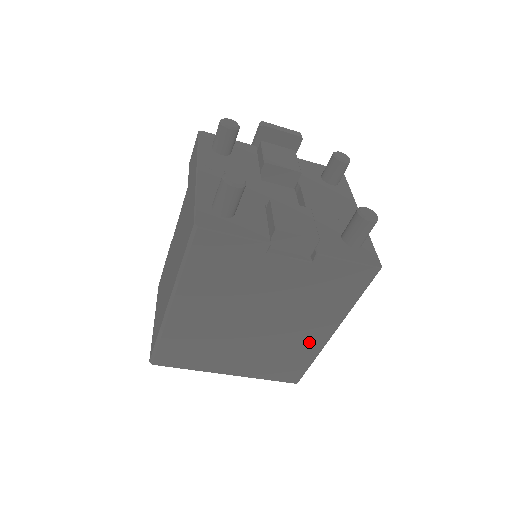
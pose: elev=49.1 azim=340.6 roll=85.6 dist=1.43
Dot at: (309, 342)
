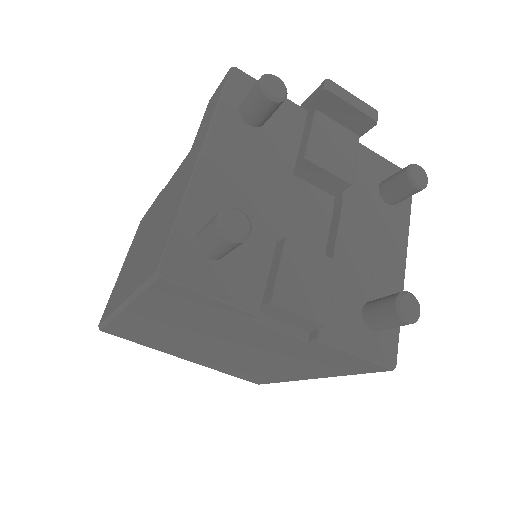
Dot at: (281, 374)
